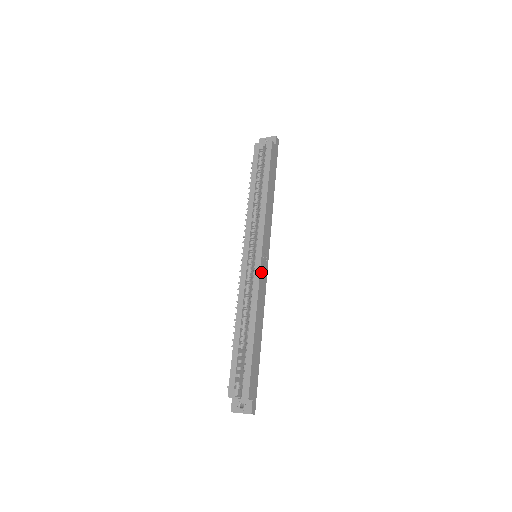
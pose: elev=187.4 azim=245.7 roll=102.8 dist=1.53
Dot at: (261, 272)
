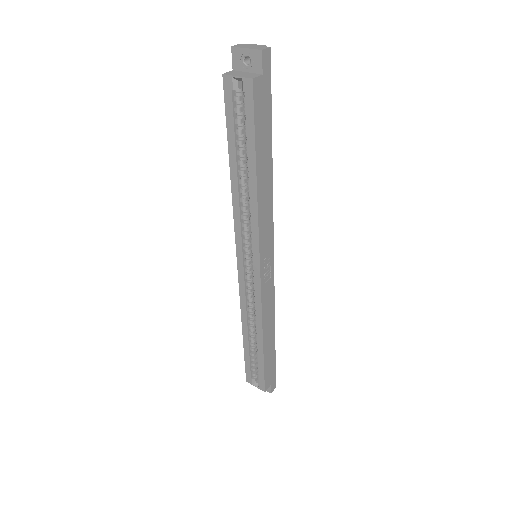
Dot at: (263, 288)
